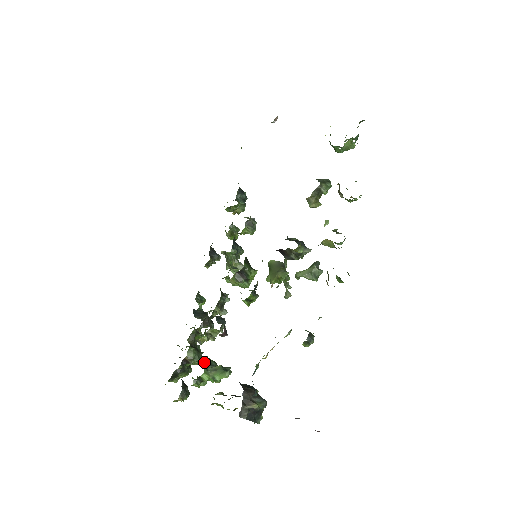
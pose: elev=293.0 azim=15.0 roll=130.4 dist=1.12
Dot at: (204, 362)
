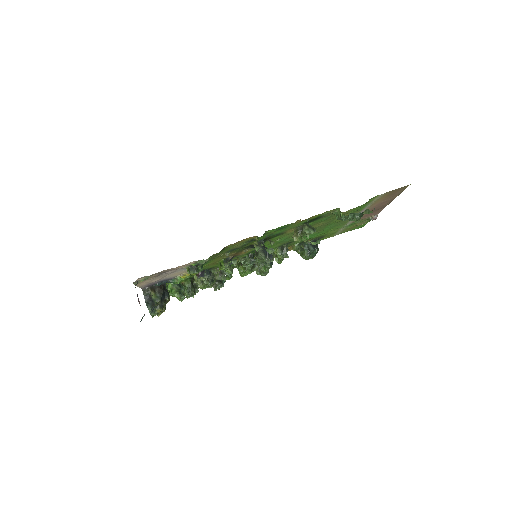
Dot at: (181, 284)
